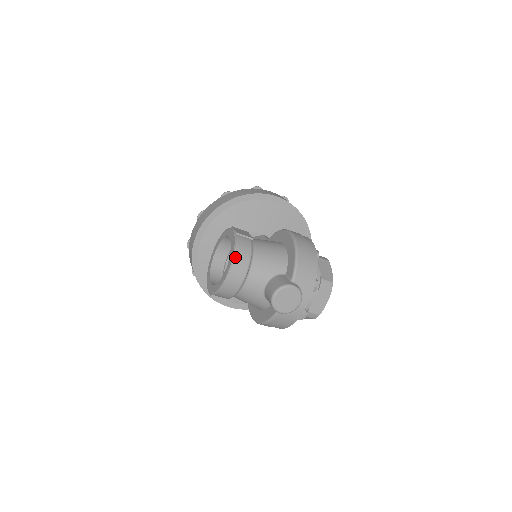
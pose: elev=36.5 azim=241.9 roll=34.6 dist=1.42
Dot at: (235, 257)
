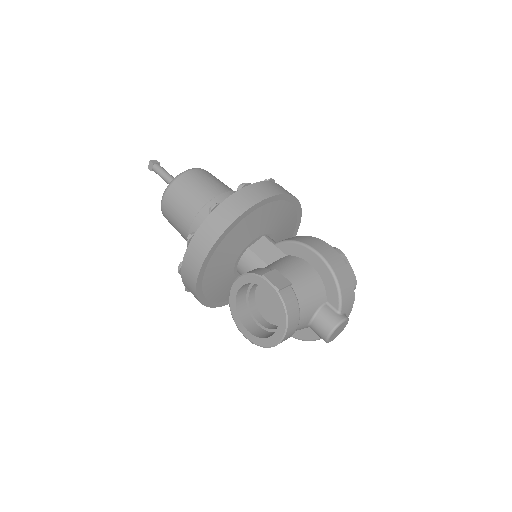
Dot at: (289, 320)
